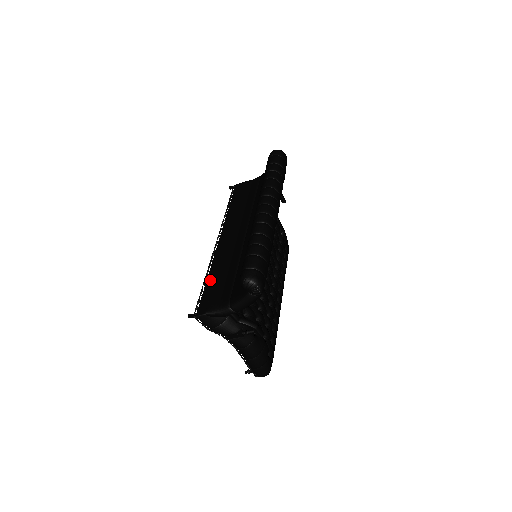
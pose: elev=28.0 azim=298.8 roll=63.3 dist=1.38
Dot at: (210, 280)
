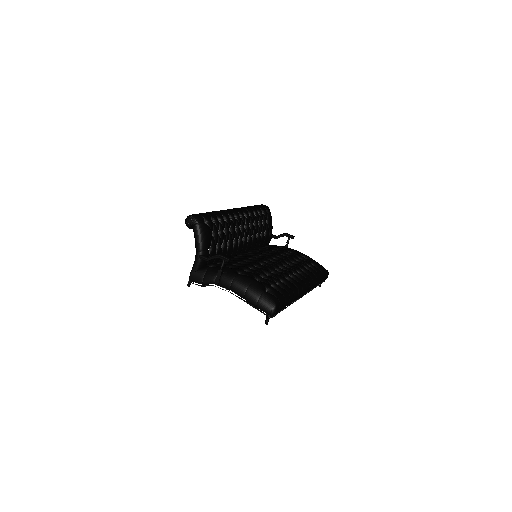
Dot at: occluded
